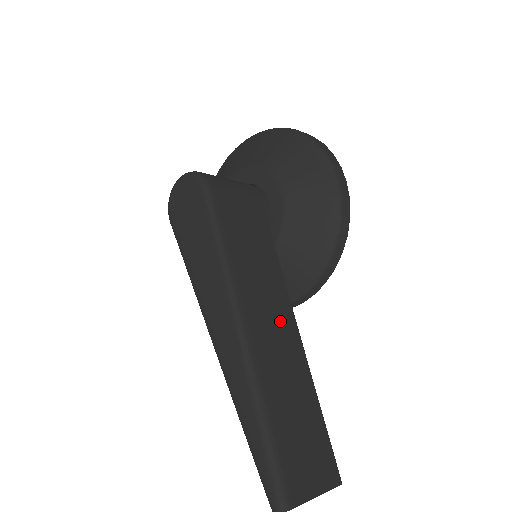
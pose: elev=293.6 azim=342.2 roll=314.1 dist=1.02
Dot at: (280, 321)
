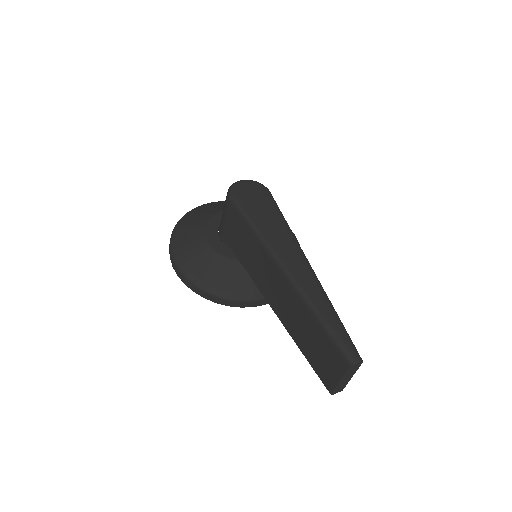
Dot at: occluded
